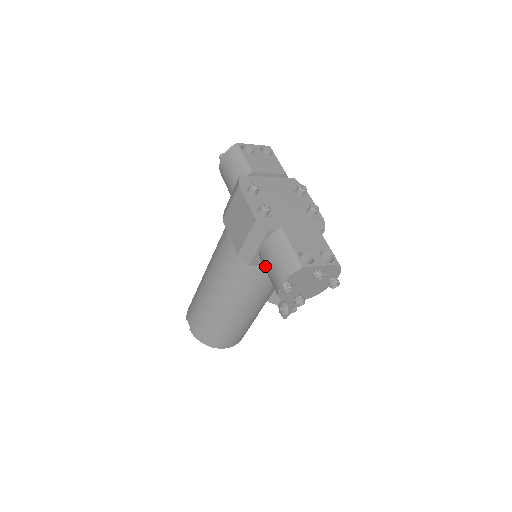
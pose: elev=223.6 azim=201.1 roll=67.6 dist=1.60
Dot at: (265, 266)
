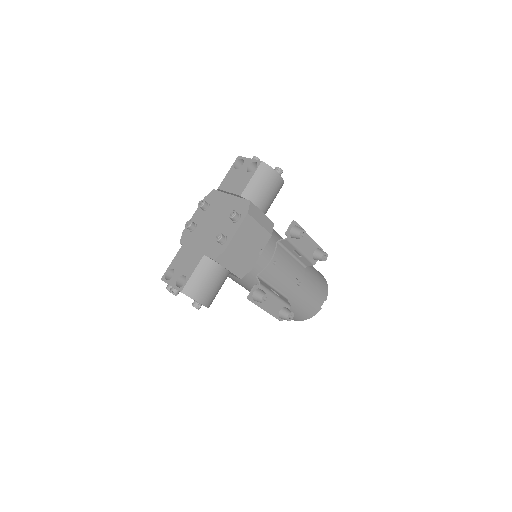
Dot at: occluded
